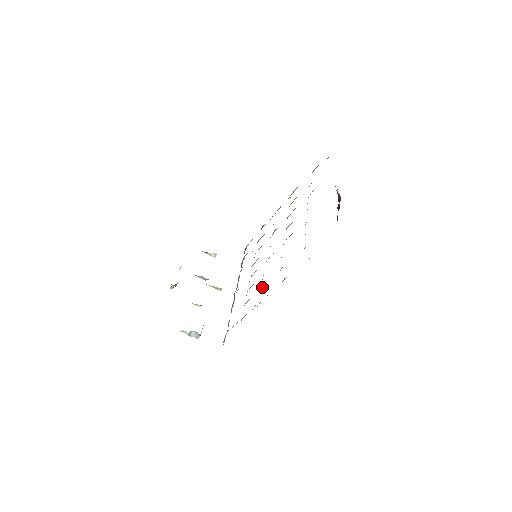
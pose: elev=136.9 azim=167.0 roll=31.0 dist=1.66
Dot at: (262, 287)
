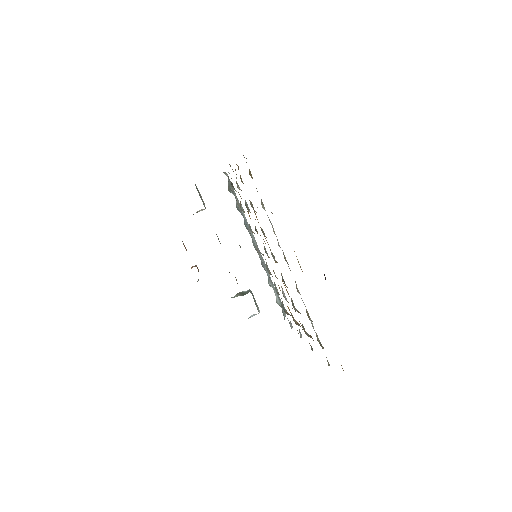
Dot at: occluded
